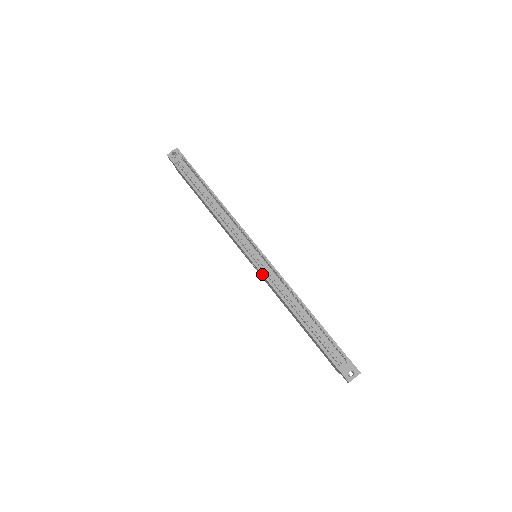
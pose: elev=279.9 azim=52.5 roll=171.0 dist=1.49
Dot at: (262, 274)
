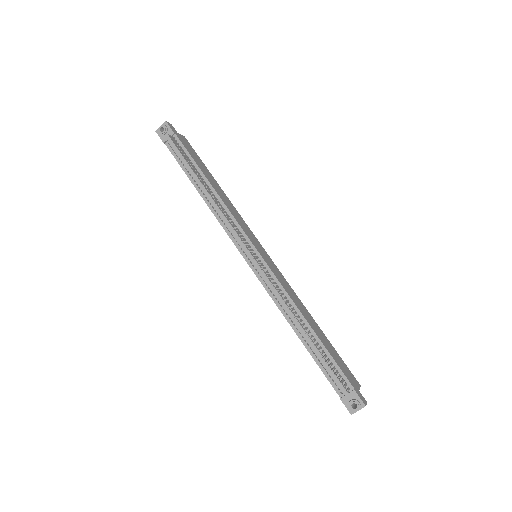
Dot at: (260, 281)
